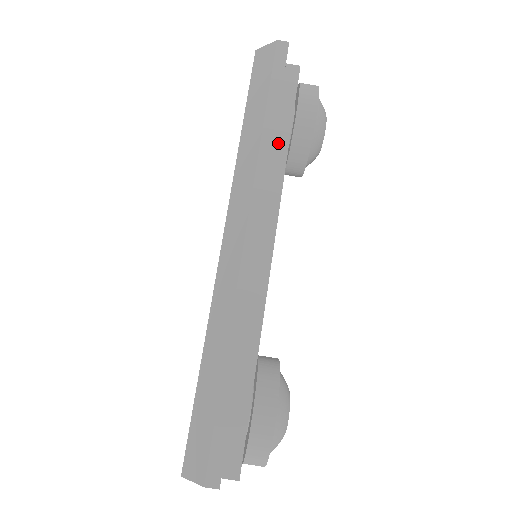
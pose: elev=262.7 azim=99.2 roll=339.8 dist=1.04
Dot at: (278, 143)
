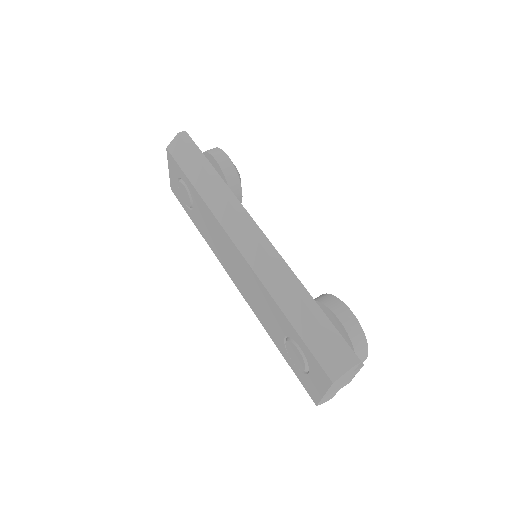
Dot at: occluded
